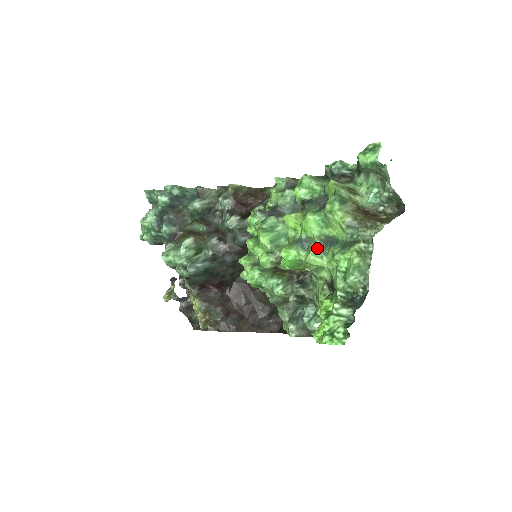
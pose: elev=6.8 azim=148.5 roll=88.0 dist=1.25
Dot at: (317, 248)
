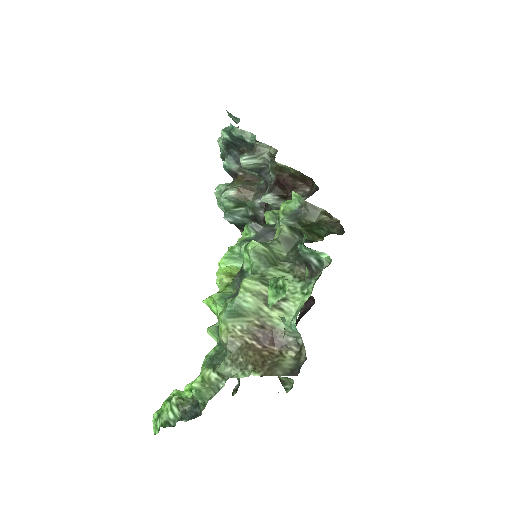
Dot at: (215, 329)
